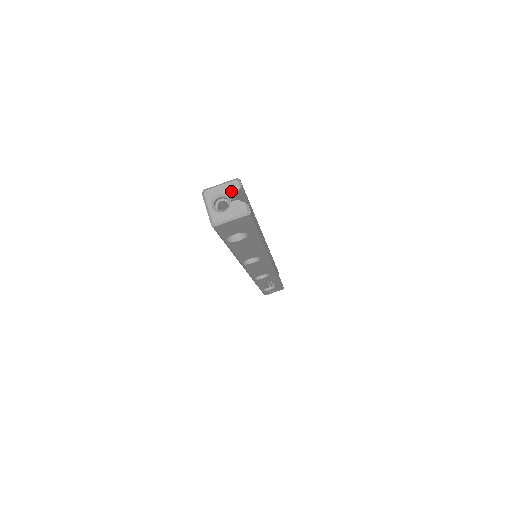
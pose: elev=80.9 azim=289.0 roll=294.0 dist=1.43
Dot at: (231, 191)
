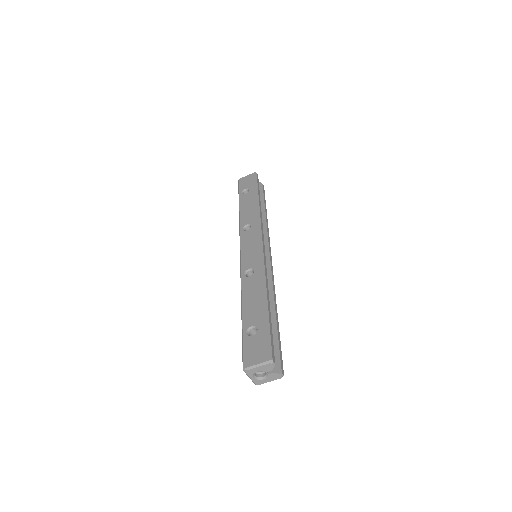
Dot at: (267, 369)
